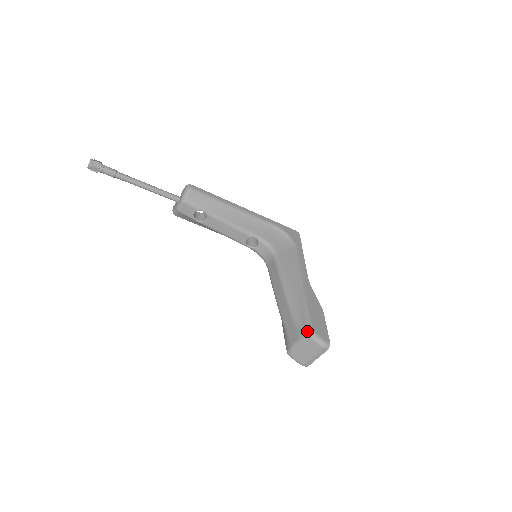
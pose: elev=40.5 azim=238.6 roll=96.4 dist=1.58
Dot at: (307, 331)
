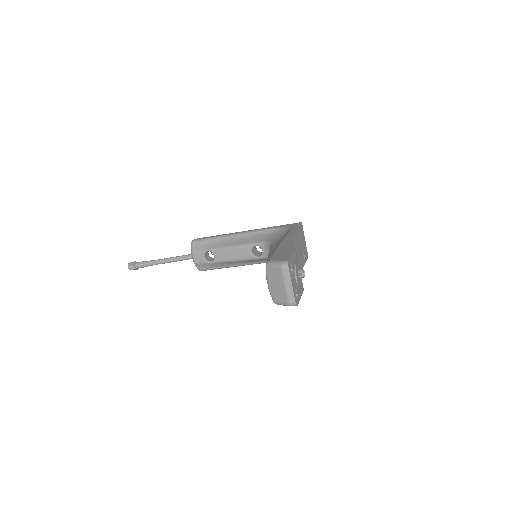
Dot at: occluded
